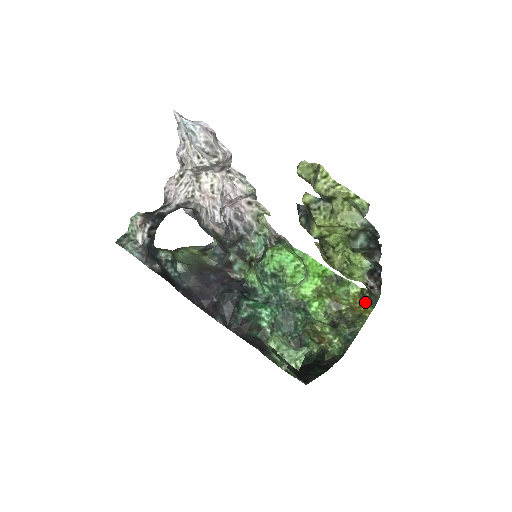
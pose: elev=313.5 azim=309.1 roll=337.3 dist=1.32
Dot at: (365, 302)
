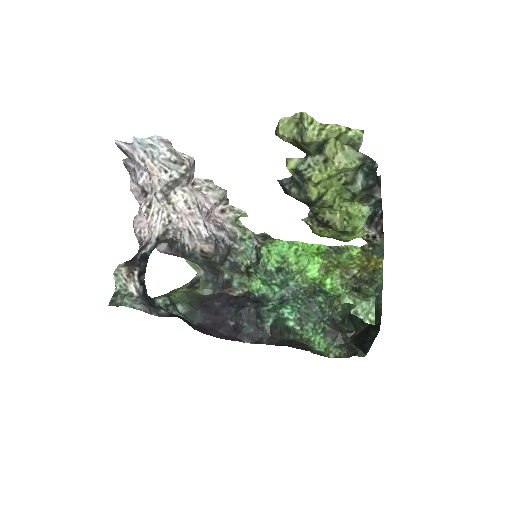
Dot at: (371, 257)
